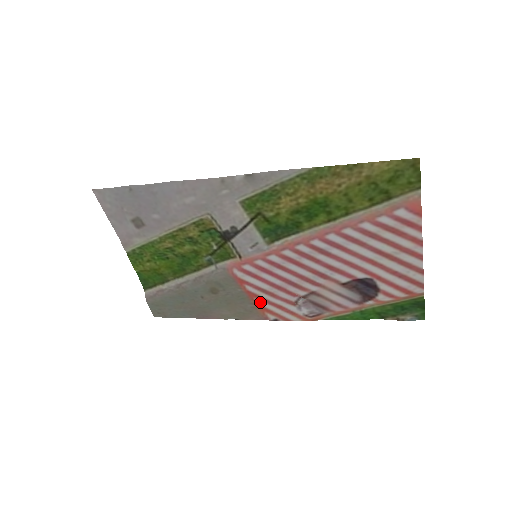
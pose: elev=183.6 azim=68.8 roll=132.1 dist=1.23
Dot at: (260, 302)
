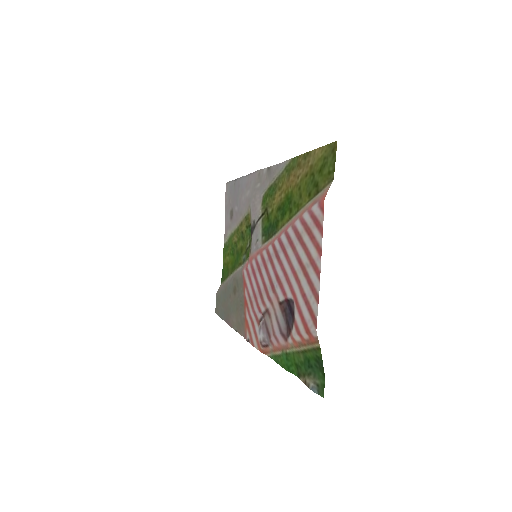
Dot at: (247, 313)
